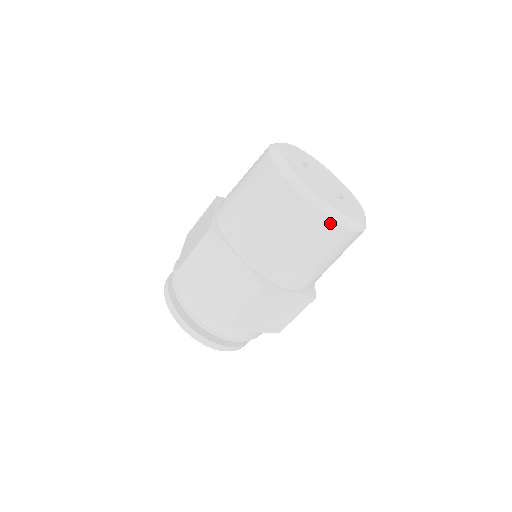
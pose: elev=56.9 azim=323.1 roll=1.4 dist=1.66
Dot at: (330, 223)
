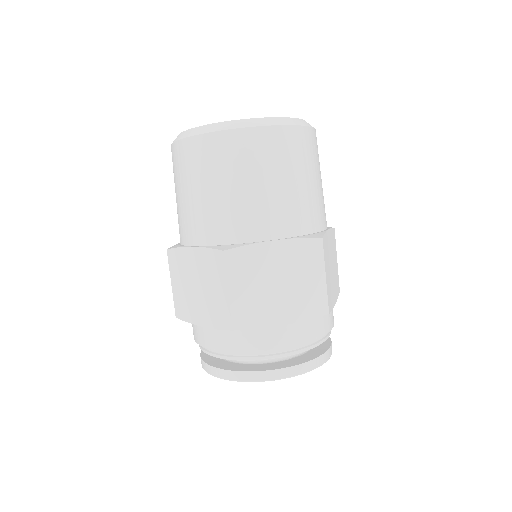
Dot at: (229, 135)
